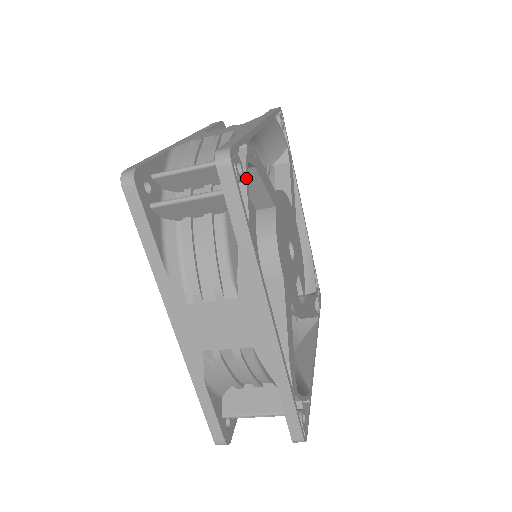
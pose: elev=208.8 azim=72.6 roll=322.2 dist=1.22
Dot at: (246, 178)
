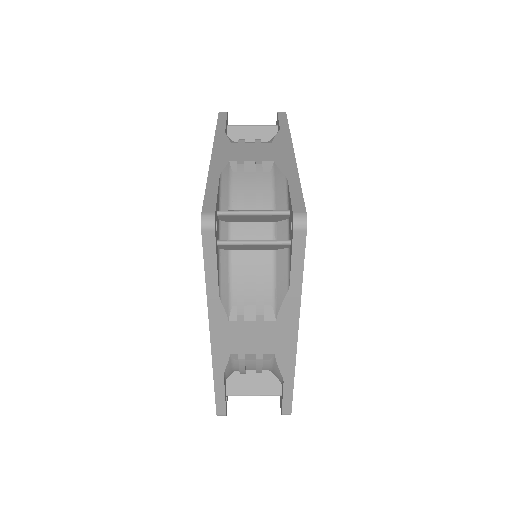
Dot at: occluded
